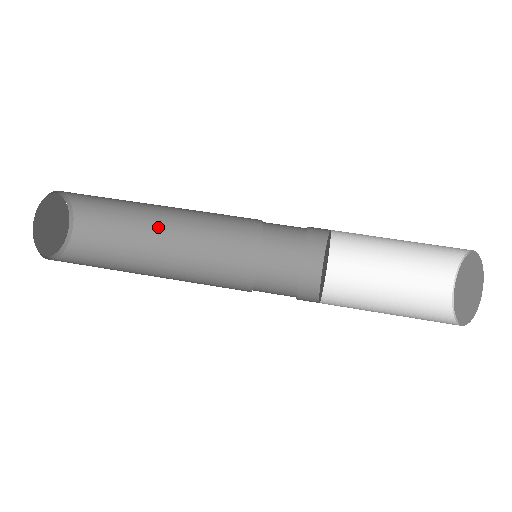
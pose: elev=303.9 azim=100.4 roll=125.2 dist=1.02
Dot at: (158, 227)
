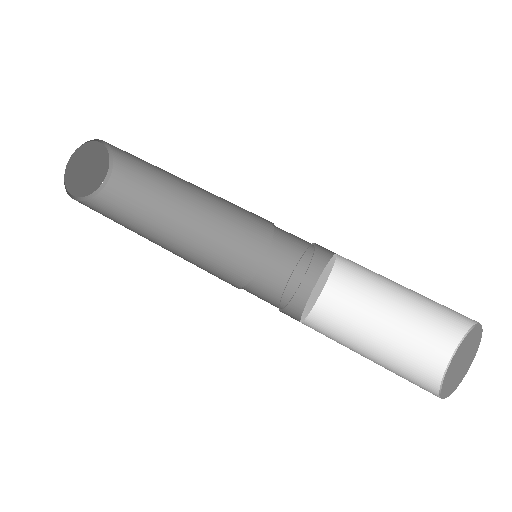
Dot at: (178, 211)
